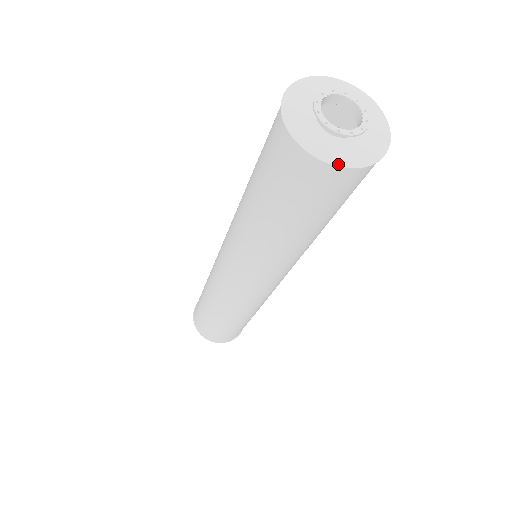
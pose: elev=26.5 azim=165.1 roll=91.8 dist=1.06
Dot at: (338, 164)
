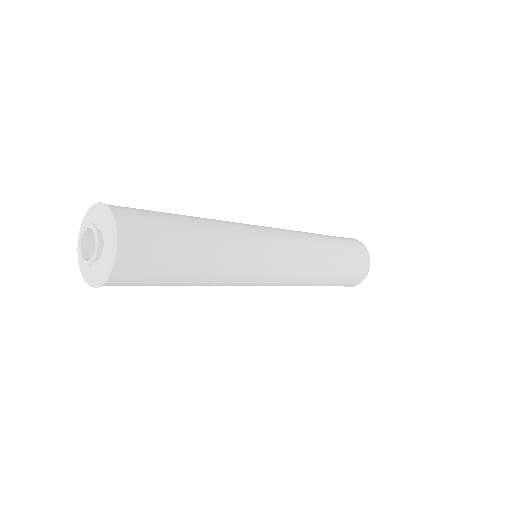
Dot at: (96, 286)
